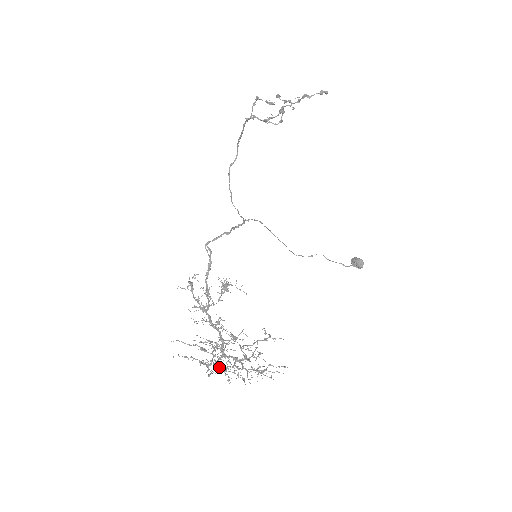
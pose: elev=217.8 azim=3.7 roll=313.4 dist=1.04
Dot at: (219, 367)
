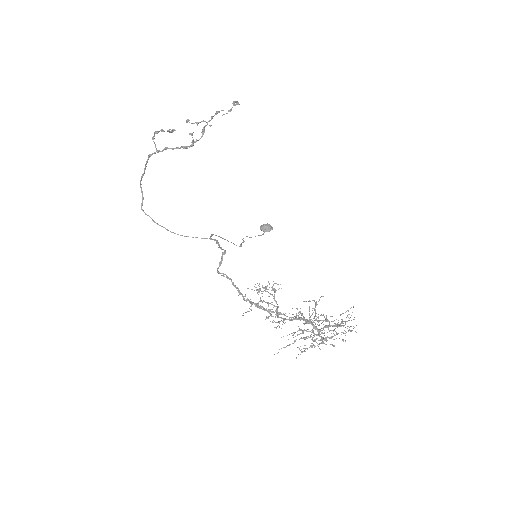
Dot at: (330, 338)
